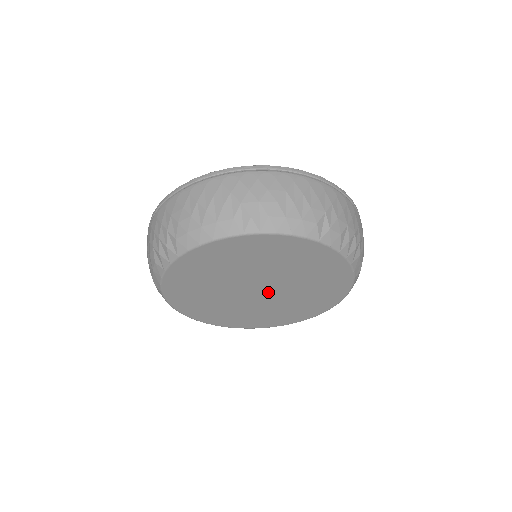
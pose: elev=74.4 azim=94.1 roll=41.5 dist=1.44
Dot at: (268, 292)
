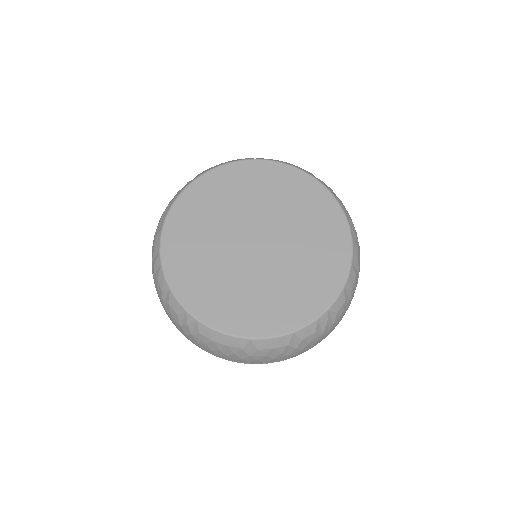
Dot at: (266, 249)
